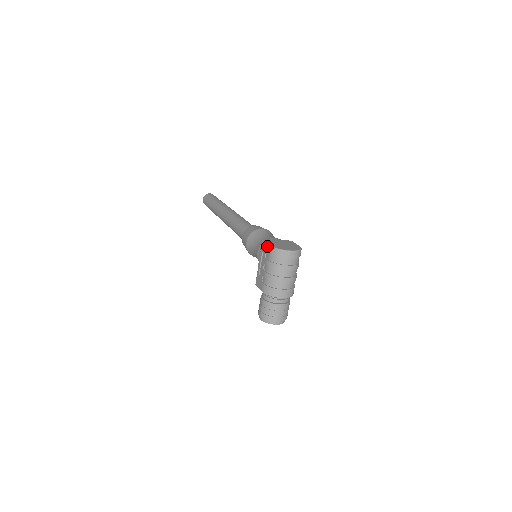
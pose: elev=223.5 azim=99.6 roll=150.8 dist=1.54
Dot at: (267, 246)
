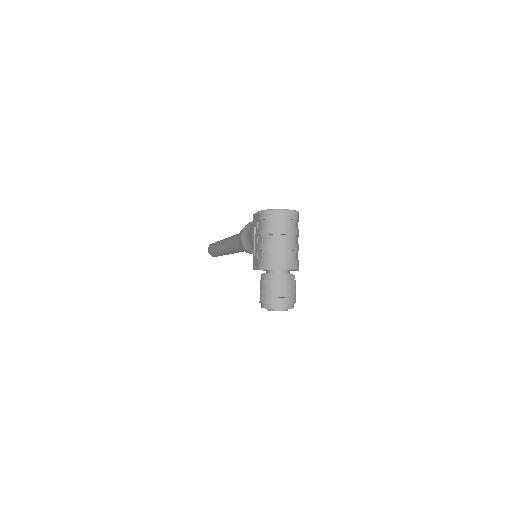
Dot at: (257, 214)
